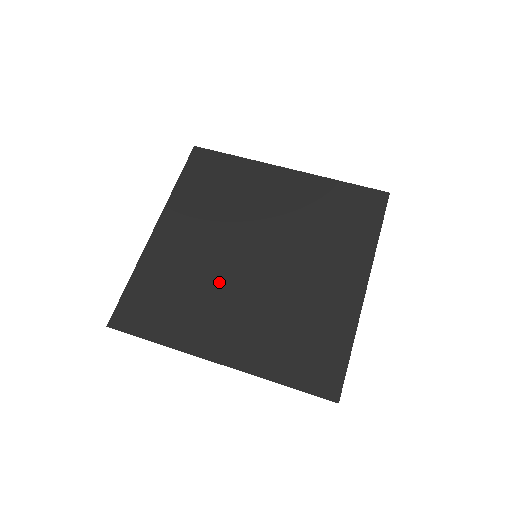
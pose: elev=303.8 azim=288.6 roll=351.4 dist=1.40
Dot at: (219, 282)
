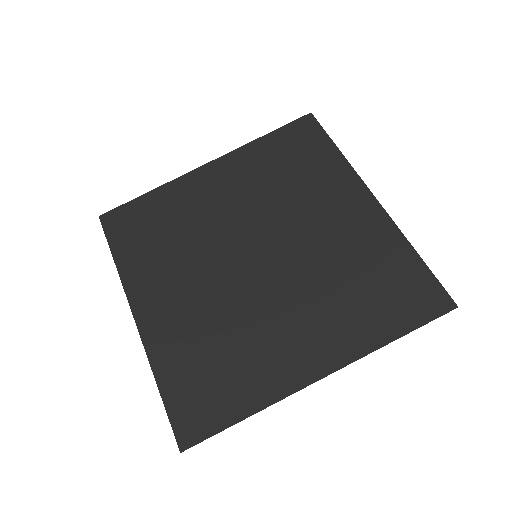
Dot at: (247, 308)
